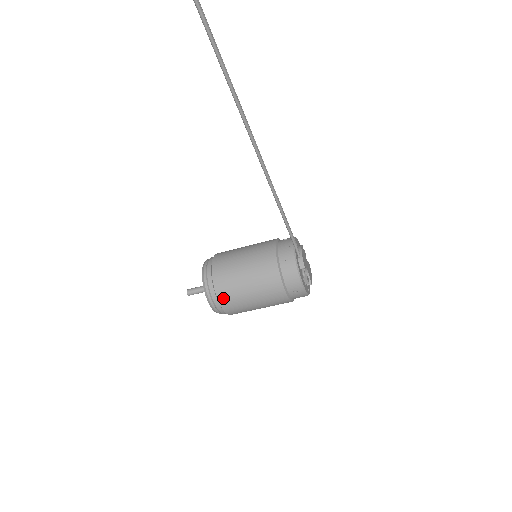
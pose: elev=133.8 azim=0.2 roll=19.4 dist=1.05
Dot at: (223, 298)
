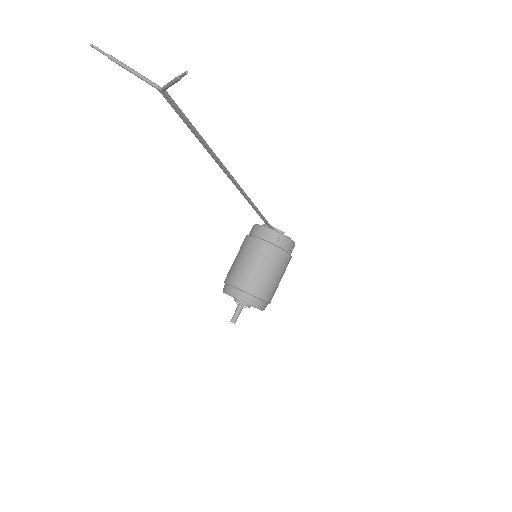
Dot at: (266, 297)
